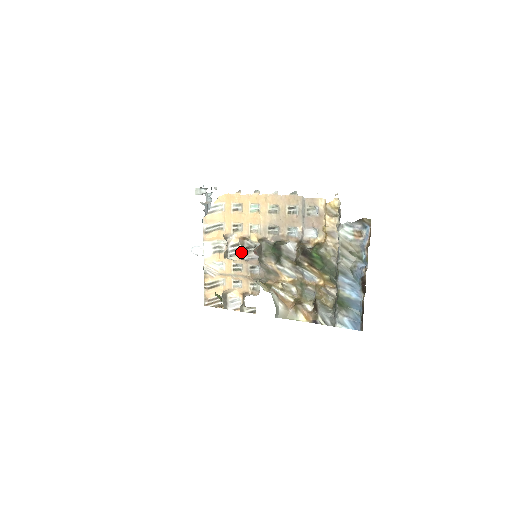
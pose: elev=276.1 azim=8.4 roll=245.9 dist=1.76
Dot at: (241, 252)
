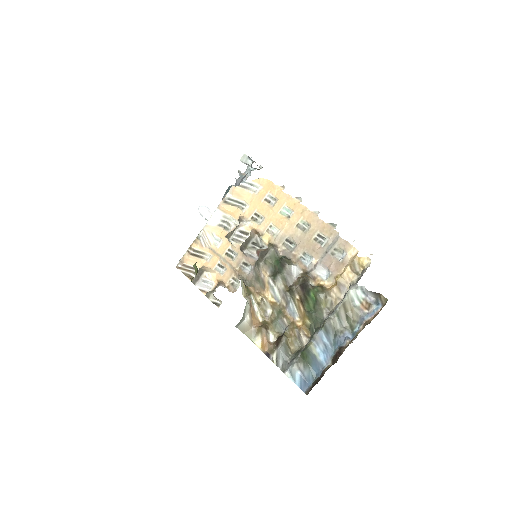
Dot at: (245, 243)
